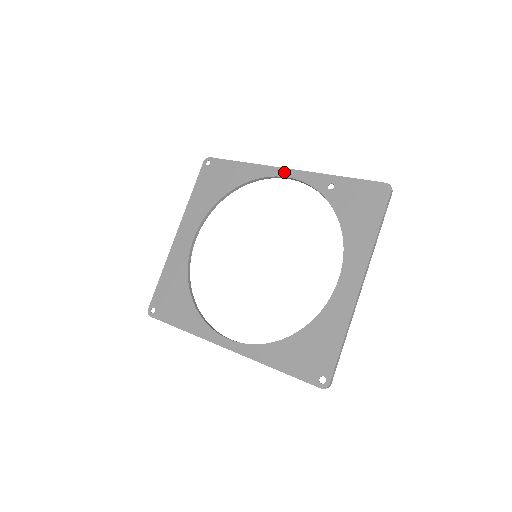
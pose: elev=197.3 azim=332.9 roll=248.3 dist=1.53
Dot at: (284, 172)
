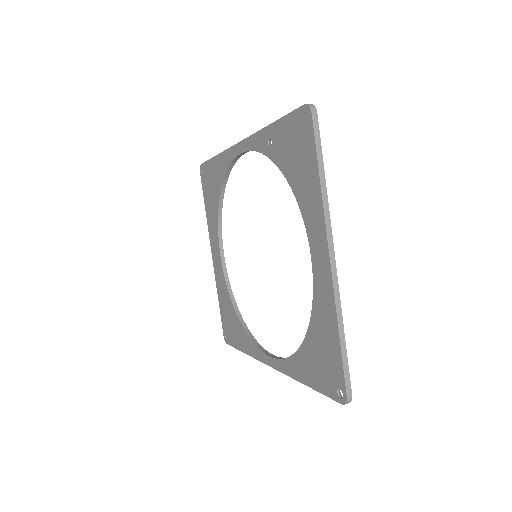
Dot at: (238, 148)
